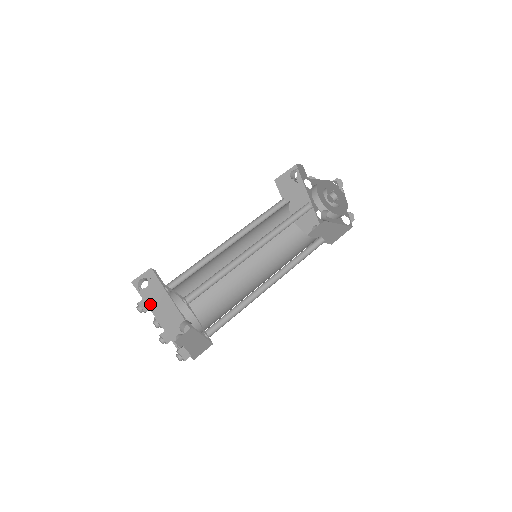
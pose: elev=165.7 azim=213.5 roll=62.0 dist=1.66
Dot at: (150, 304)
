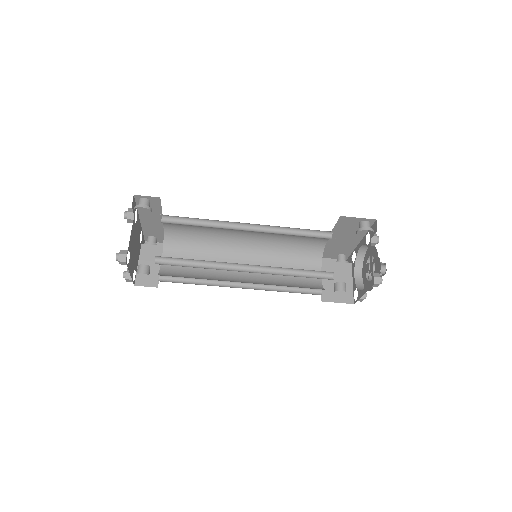
Dot at: (141, 212)
